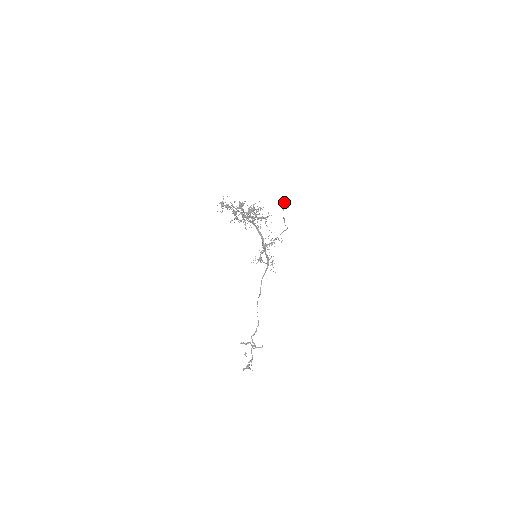
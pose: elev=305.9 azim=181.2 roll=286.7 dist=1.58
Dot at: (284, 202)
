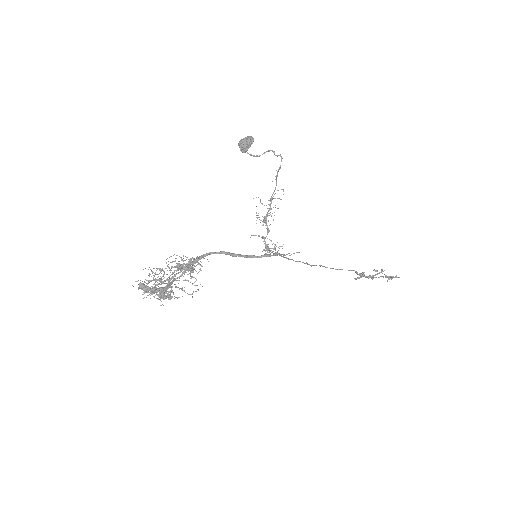
Dot at: (238, 145)
